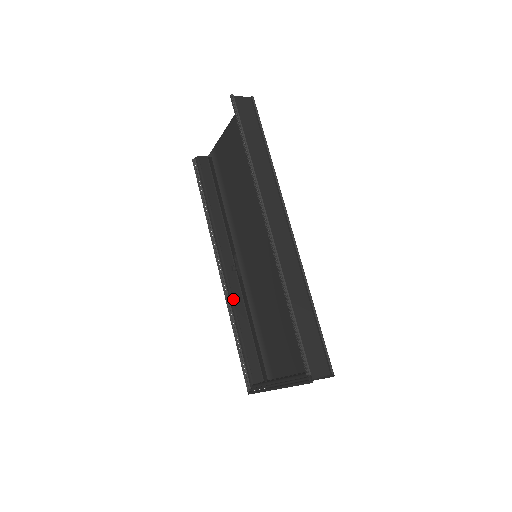
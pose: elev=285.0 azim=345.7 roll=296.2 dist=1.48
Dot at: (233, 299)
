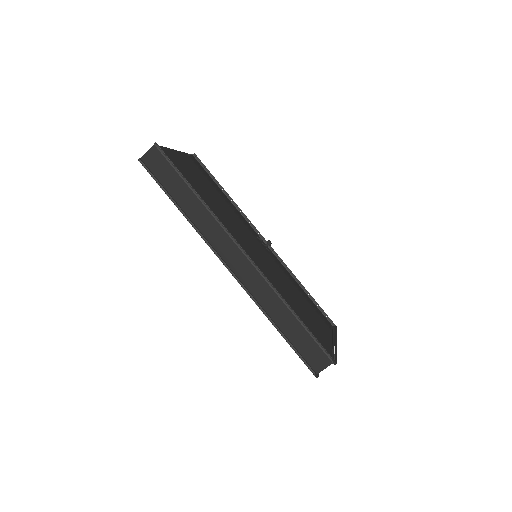
Dot at: occluded
